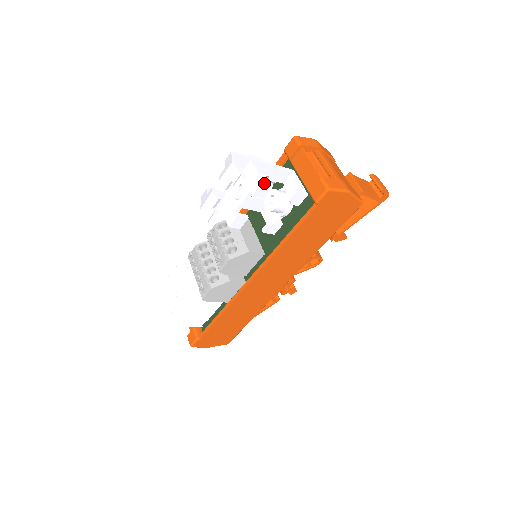
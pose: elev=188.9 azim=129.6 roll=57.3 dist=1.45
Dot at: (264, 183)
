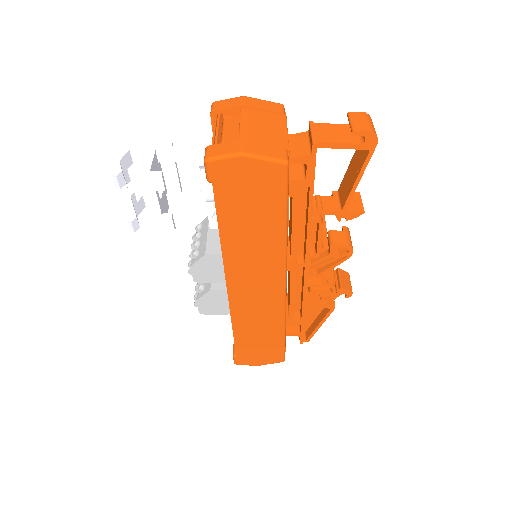
Dot at: (147, 174)
